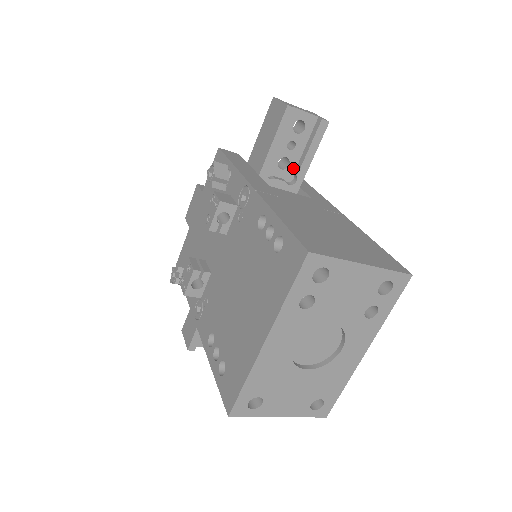
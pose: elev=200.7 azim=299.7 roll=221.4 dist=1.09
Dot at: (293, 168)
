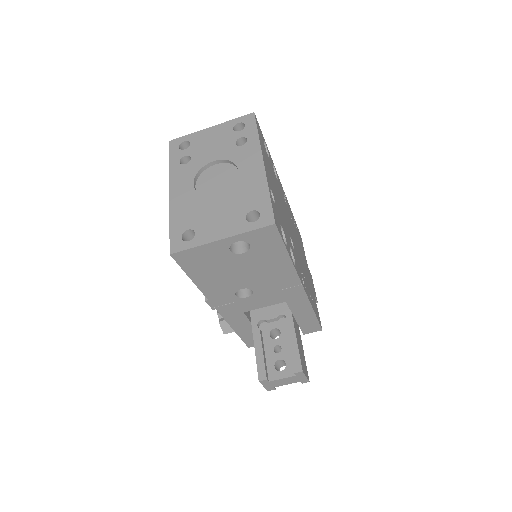
Dot at: occluded
